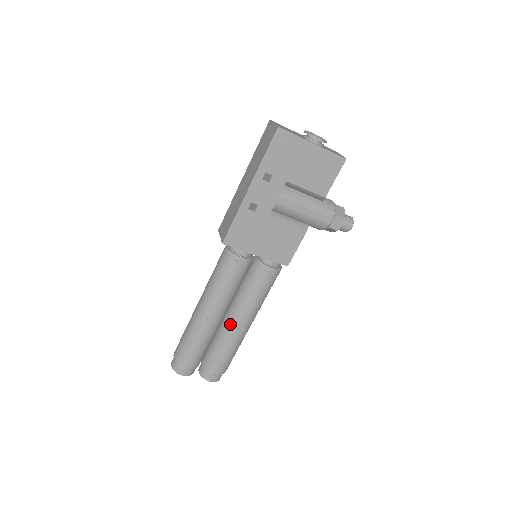
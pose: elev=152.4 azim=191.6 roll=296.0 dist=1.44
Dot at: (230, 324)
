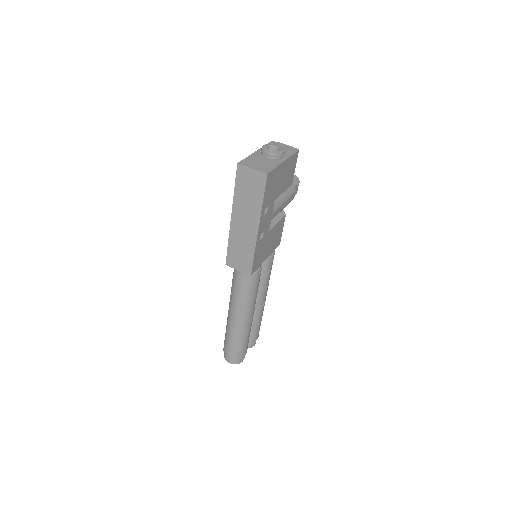
Dot at: (257, 308)
